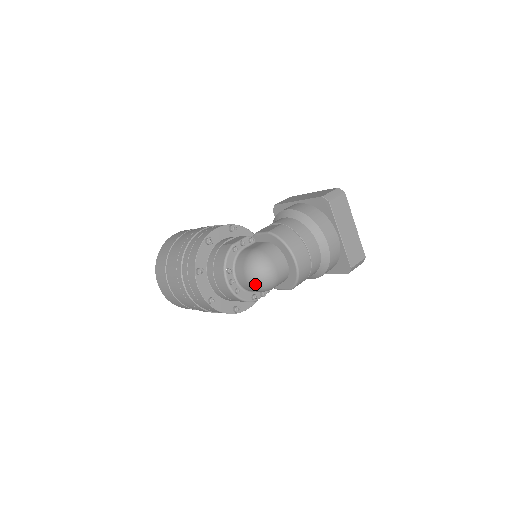
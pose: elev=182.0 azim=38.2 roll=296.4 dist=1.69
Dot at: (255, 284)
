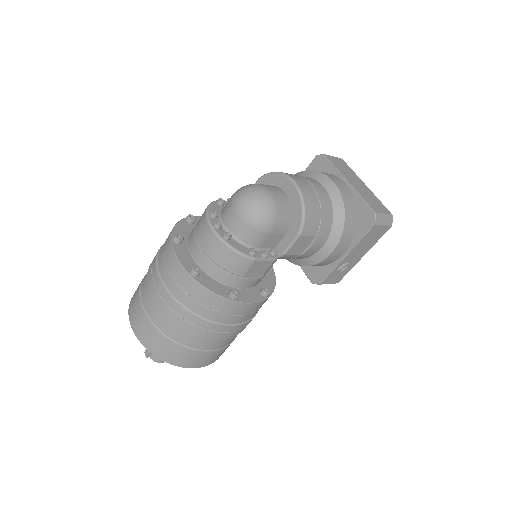
Dot at: (246, 210)
